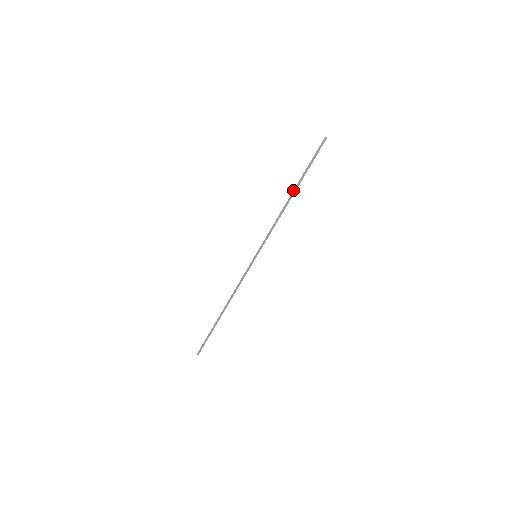
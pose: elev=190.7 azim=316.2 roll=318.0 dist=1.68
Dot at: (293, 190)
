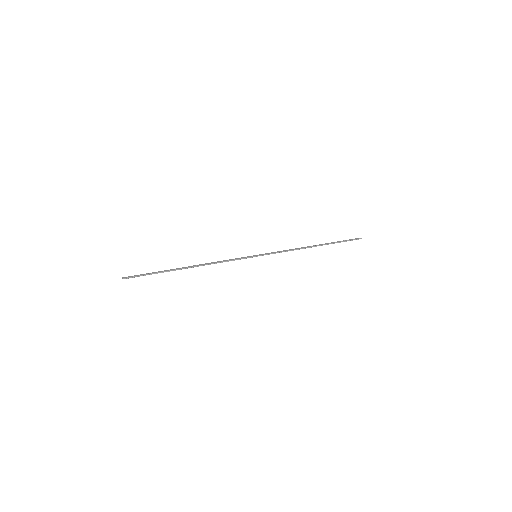
Dot at: (319, 244)
